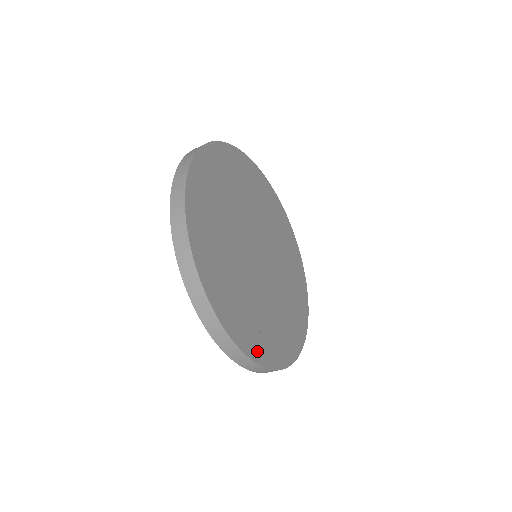
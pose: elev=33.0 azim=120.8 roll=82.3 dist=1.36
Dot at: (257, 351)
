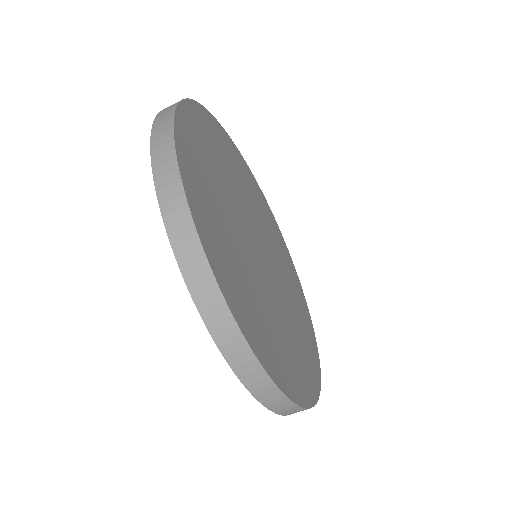
Dot at: (240, 313)
